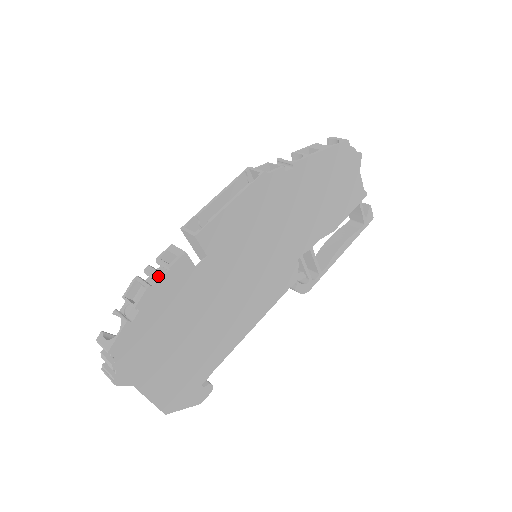
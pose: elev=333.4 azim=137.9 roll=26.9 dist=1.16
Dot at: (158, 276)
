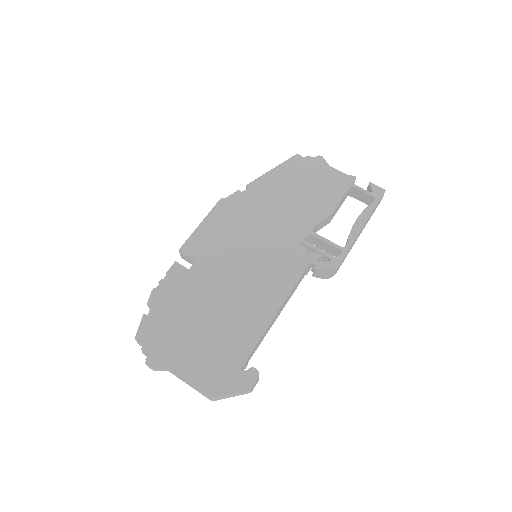
Dot at: (159, 281)
